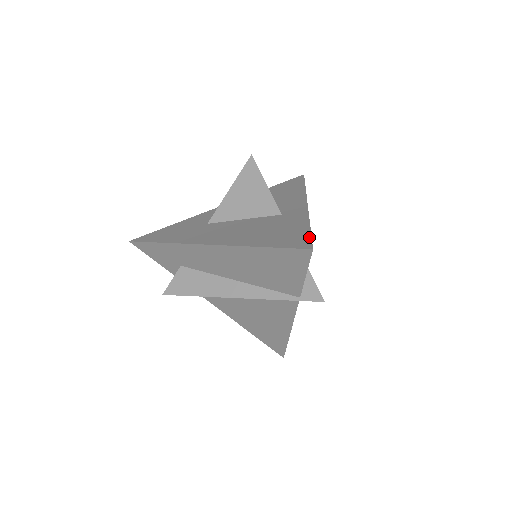
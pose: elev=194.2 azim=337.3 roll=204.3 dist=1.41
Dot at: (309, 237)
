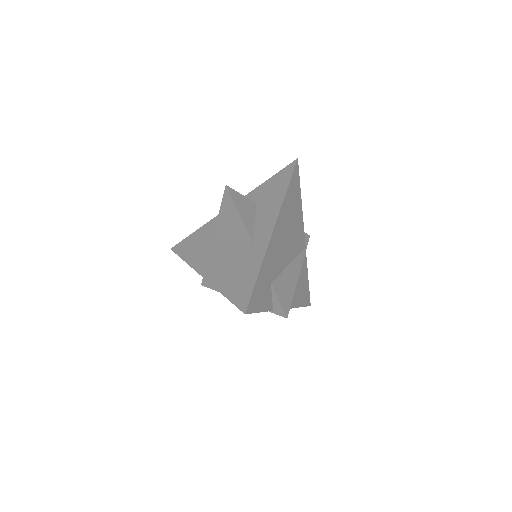
Dot at: (250, 294)
